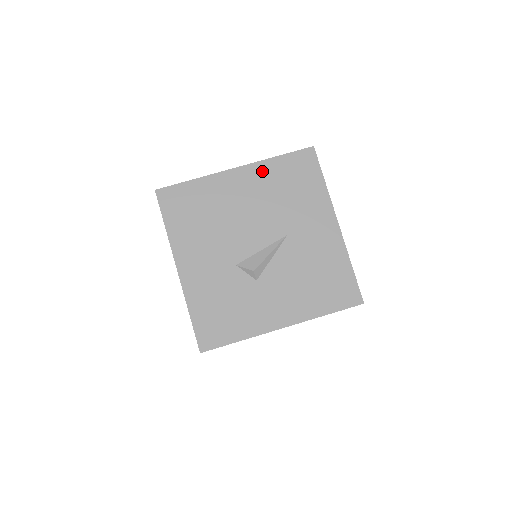
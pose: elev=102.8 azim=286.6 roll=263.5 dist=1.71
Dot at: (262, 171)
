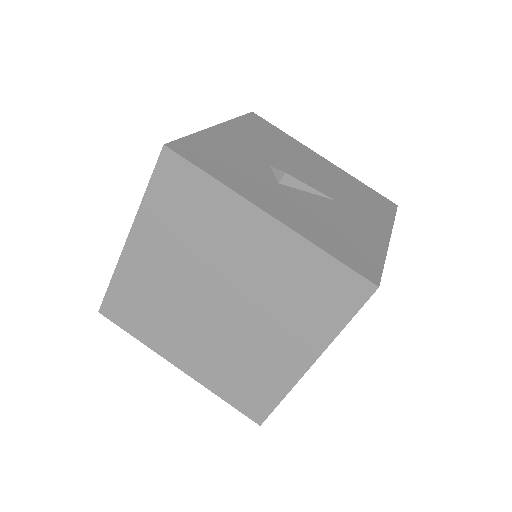
Dot at: (344, 175)
